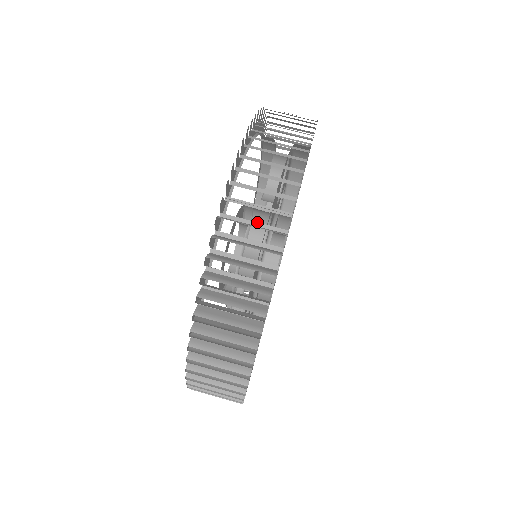
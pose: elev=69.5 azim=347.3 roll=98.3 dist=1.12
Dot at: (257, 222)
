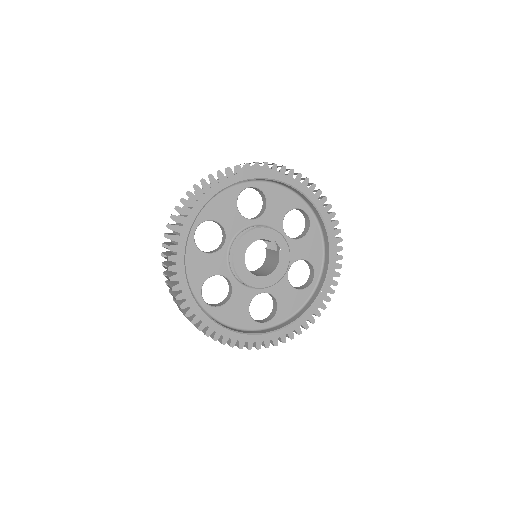
Dot at: occluded
